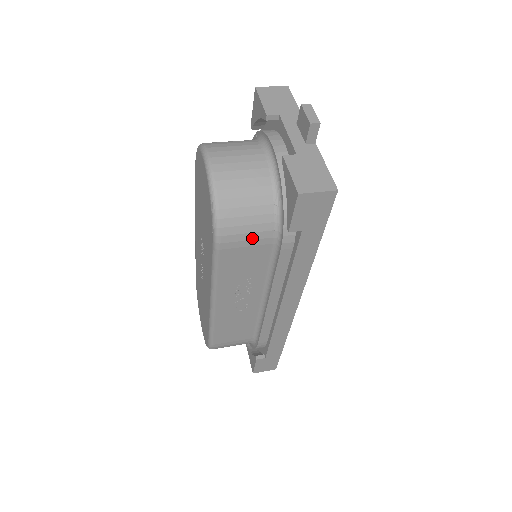
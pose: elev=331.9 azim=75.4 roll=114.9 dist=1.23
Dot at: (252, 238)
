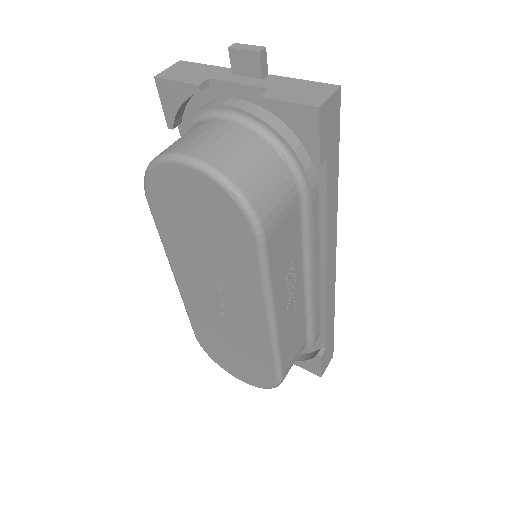
Dot at: (284, 206)
